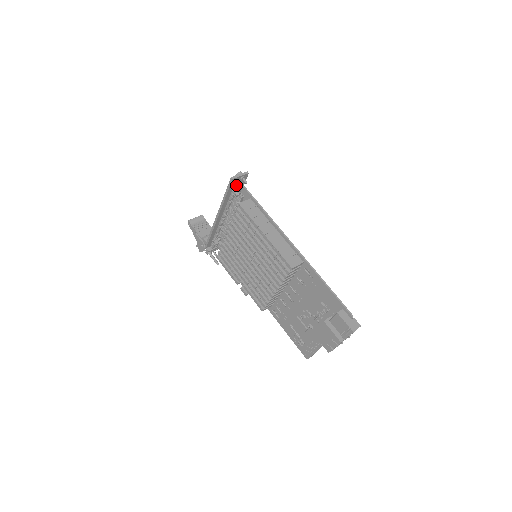
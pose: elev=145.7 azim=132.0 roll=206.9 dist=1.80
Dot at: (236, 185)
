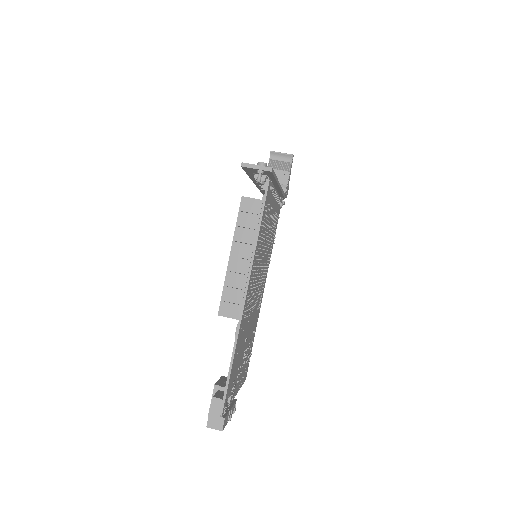
Dot at: occluded
